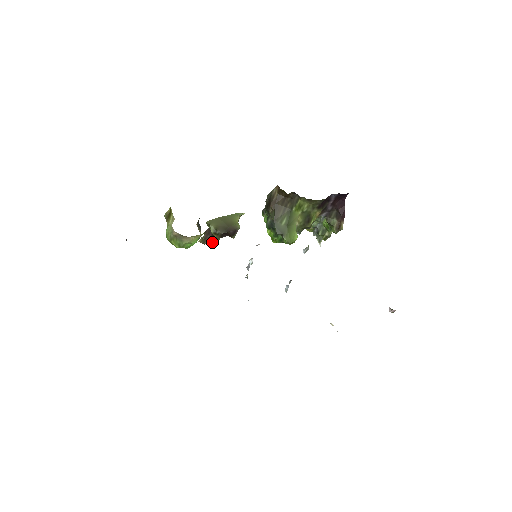
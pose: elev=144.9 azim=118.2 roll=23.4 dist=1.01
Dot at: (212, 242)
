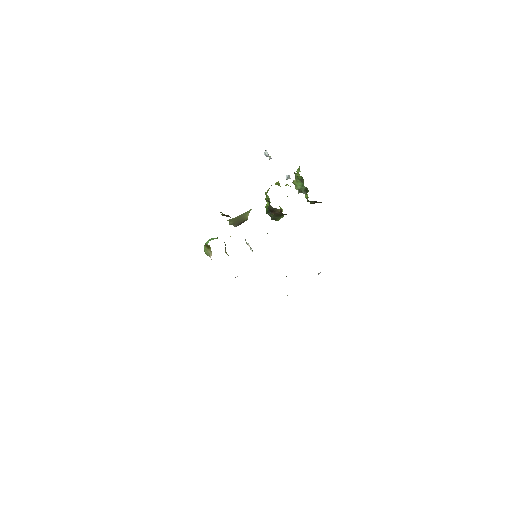
Dot at: occluded
